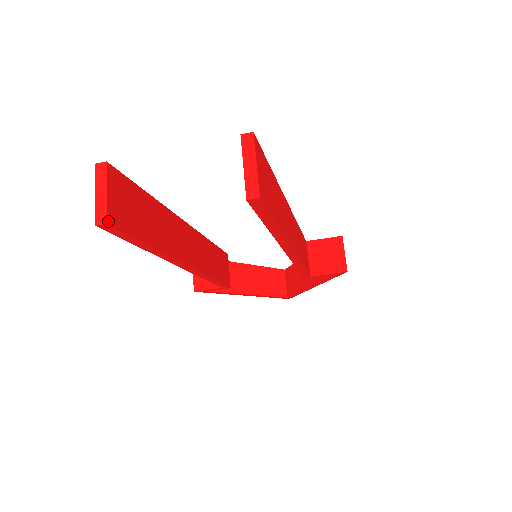
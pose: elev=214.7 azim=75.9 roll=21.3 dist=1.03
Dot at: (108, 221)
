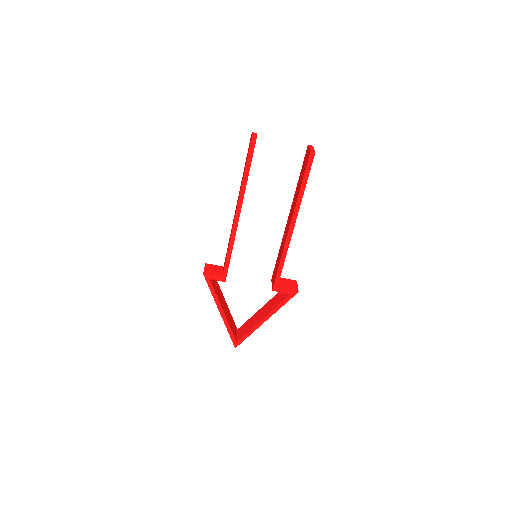
Dot at: occluded
